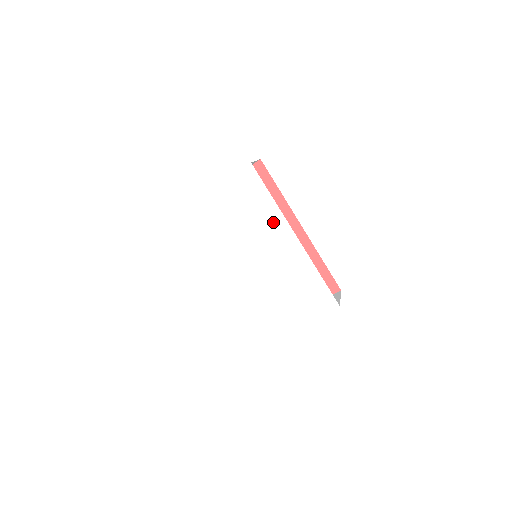
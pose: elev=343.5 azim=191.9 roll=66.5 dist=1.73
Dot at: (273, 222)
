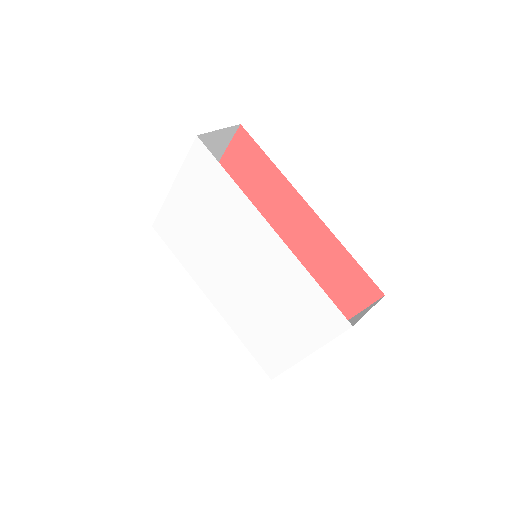
Dot at: (241, 211)
